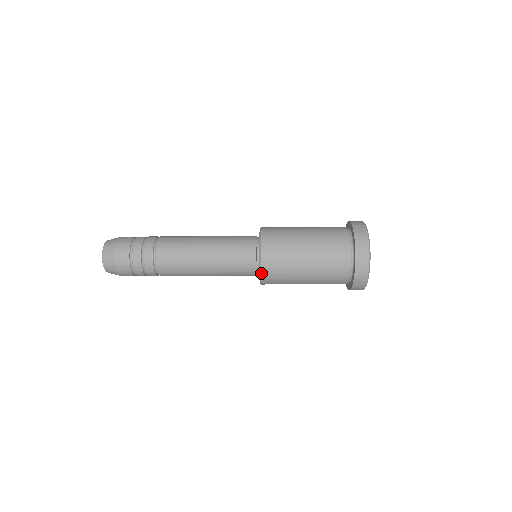
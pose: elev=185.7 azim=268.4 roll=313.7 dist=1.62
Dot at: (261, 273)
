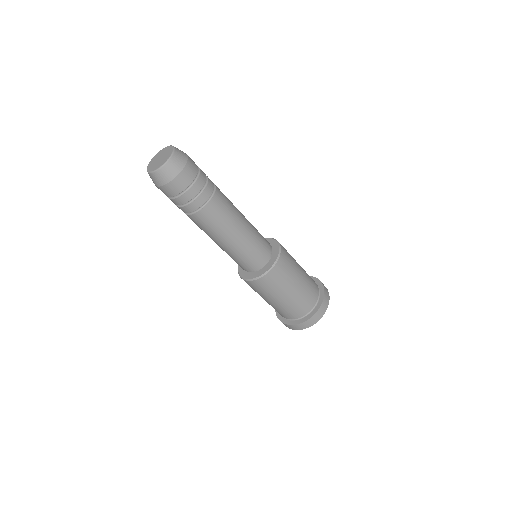
Dot at: (281, 248)
